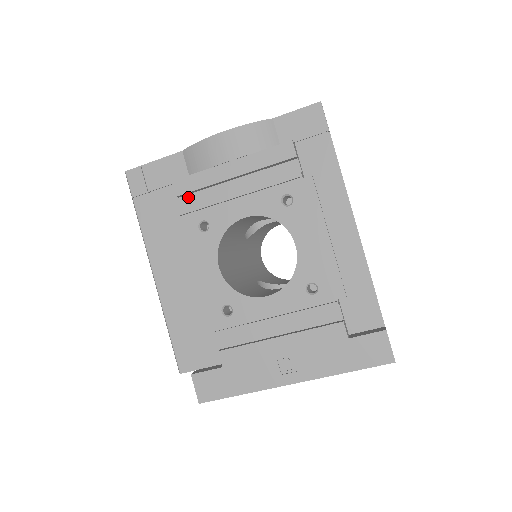
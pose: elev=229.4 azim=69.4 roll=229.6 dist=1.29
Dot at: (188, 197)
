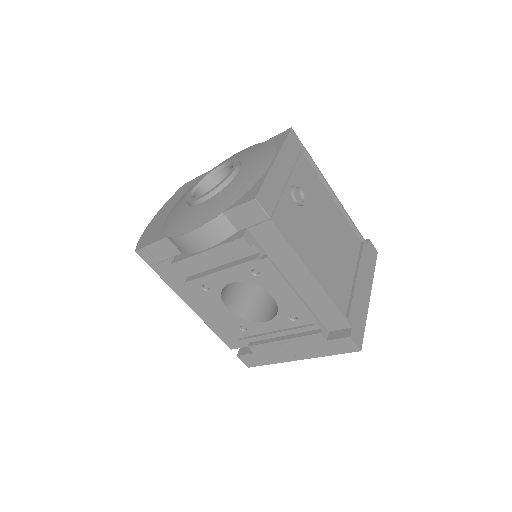
Dot at: occluded
